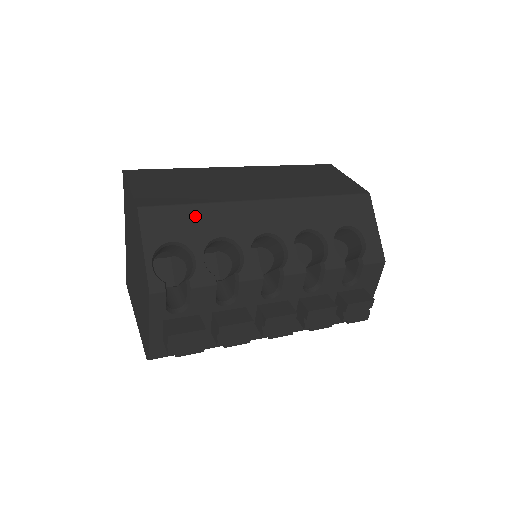
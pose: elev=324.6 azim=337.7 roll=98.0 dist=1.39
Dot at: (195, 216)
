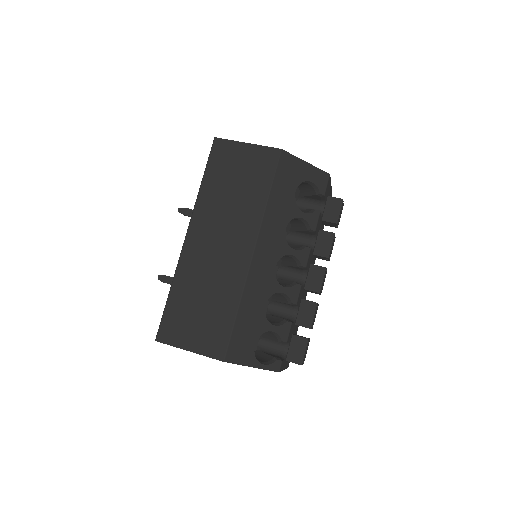
Dot at: (245, 319)
